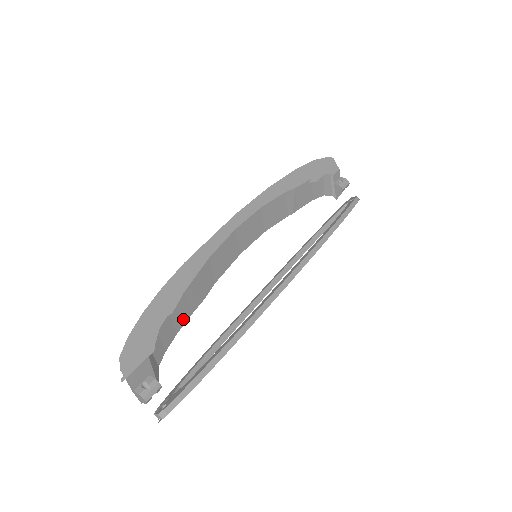
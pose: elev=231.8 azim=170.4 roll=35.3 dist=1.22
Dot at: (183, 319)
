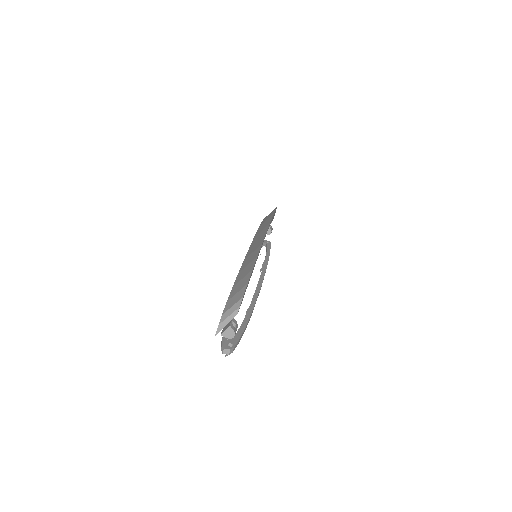
Dot at: occluded
